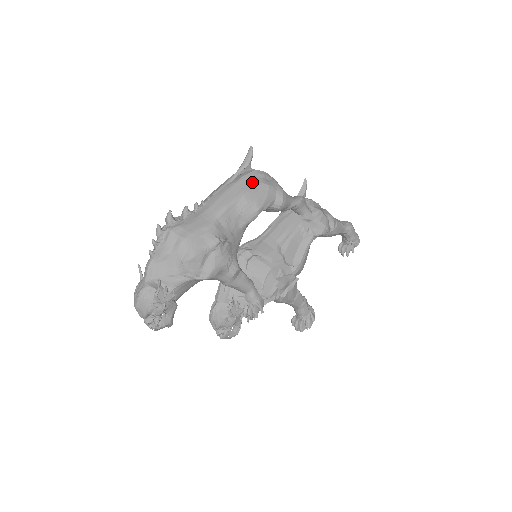
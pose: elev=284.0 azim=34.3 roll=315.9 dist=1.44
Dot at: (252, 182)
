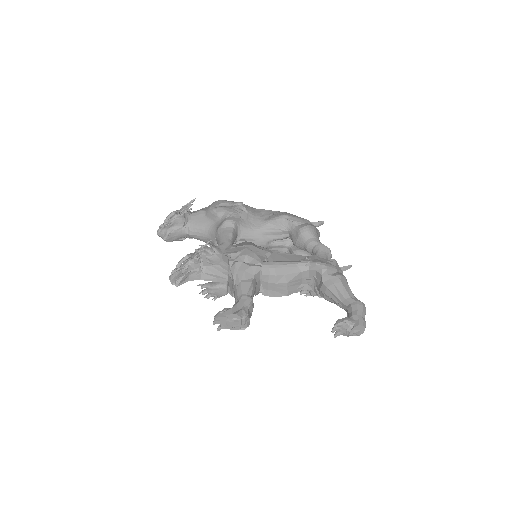
Dot at: occluded
